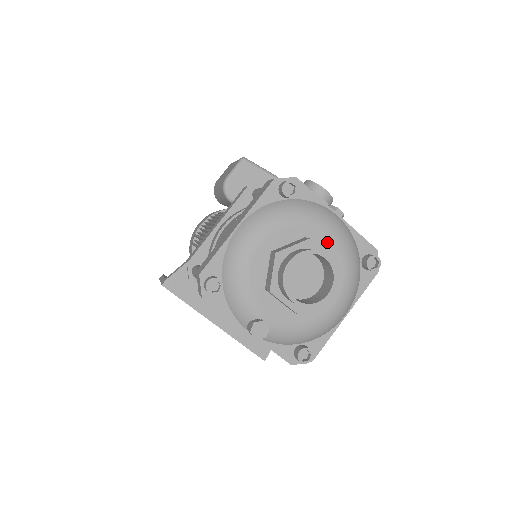
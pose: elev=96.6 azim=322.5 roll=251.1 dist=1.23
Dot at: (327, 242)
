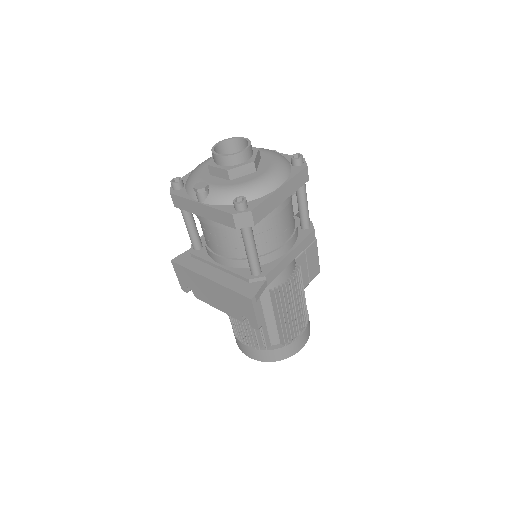
Dot at: occluded
